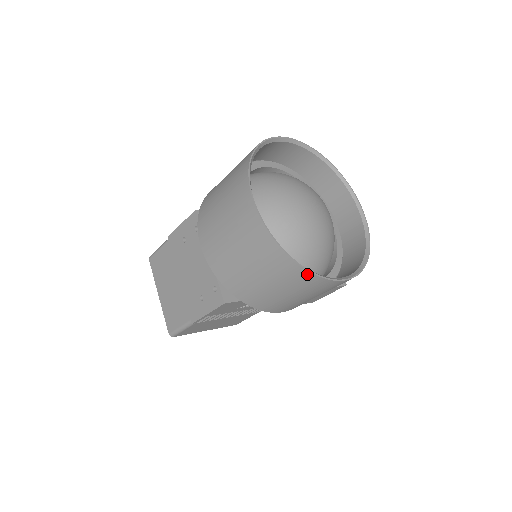
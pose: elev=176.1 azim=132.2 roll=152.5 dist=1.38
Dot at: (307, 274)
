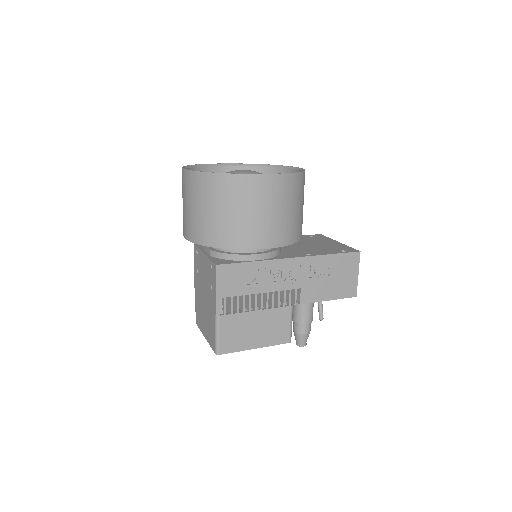
Dot at: (230, 178)
